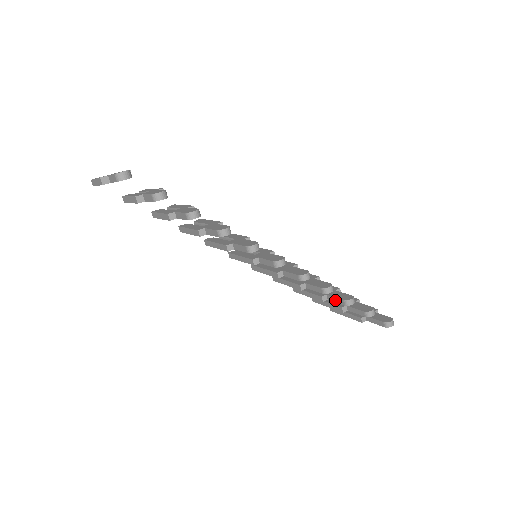
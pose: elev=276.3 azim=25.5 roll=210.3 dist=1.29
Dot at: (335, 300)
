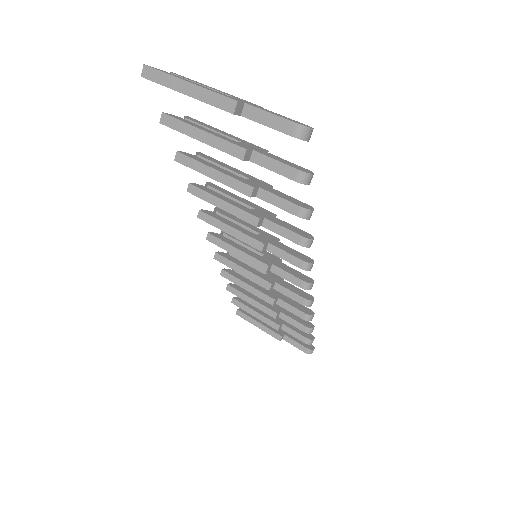
Dot at: (292, 322)
